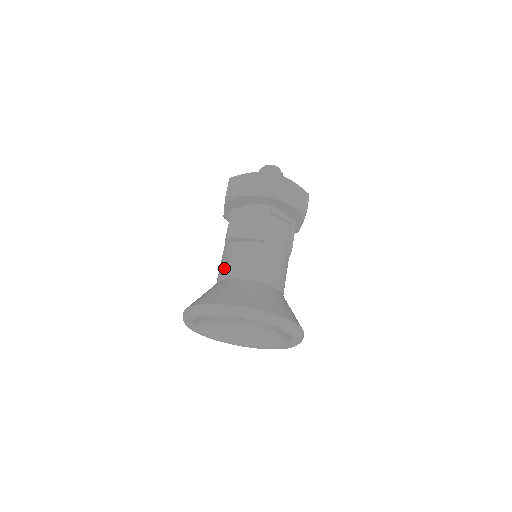
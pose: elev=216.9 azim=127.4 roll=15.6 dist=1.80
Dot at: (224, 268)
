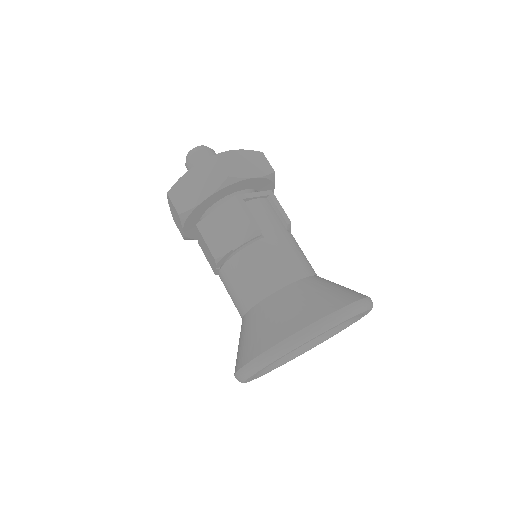
Dot at: (241, 295)
